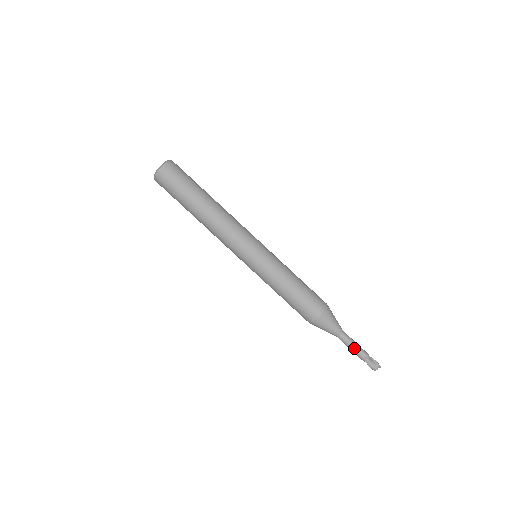
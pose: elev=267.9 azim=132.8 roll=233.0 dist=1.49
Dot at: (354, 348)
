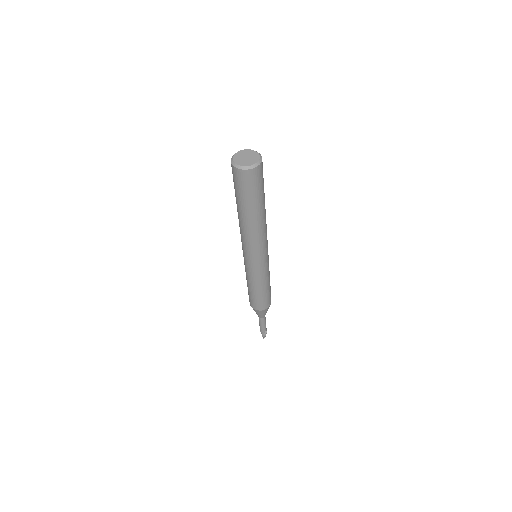
Dot at: (259, 324)
